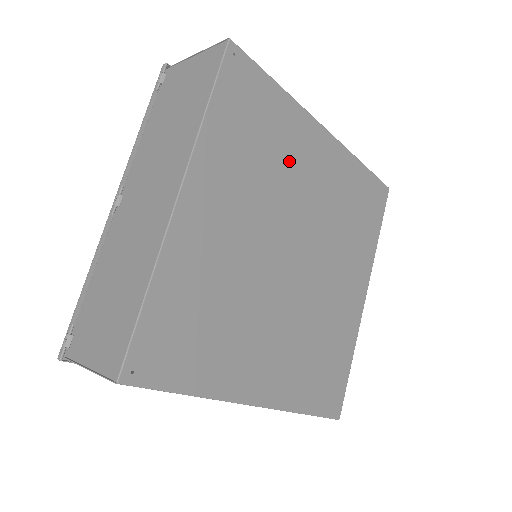
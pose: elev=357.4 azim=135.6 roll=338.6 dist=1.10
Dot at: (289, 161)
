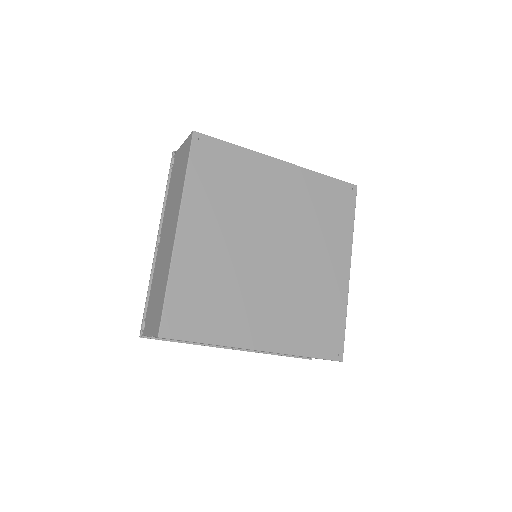
Dot at: (254, 190)
